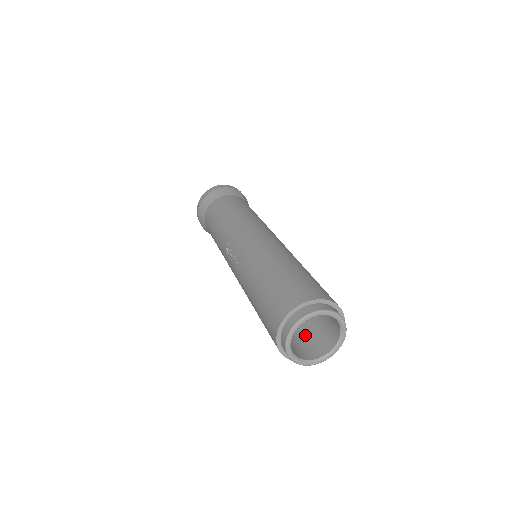
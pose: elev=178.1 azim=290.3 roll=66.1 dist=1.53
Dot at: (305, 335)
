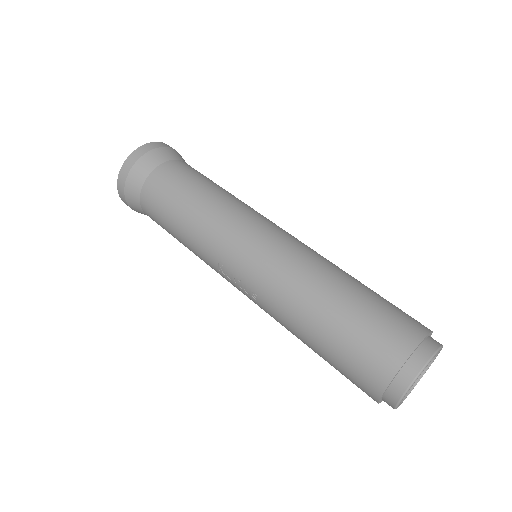
Dot at: occluded
